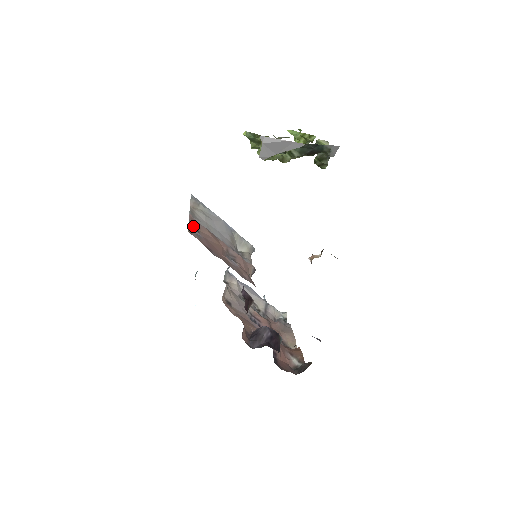
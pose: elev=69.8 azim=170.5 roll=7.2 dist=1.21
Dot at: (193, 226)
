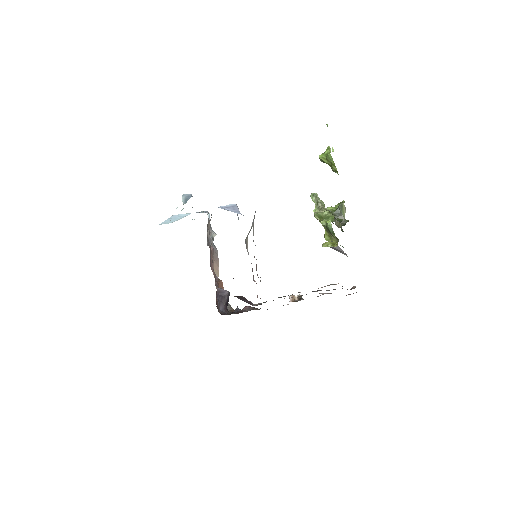
Dot at: occluded
